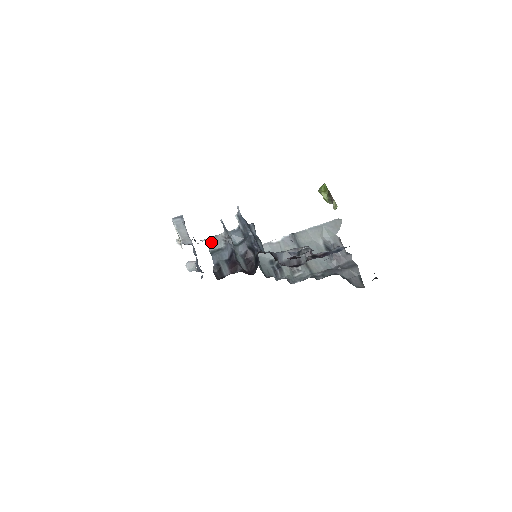
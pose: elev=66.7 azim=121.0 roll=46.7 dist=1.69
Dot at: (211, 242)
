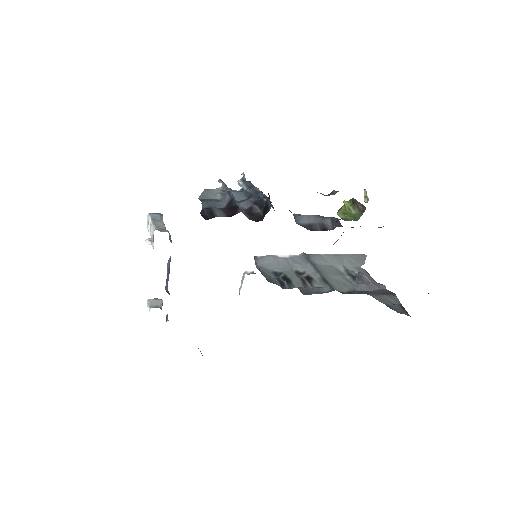
Dot at: (203, 191)
